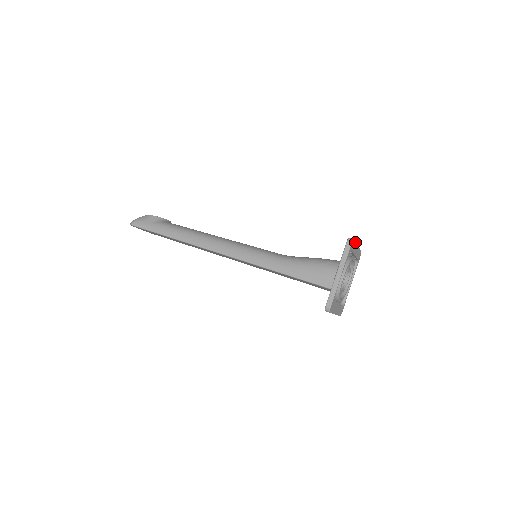
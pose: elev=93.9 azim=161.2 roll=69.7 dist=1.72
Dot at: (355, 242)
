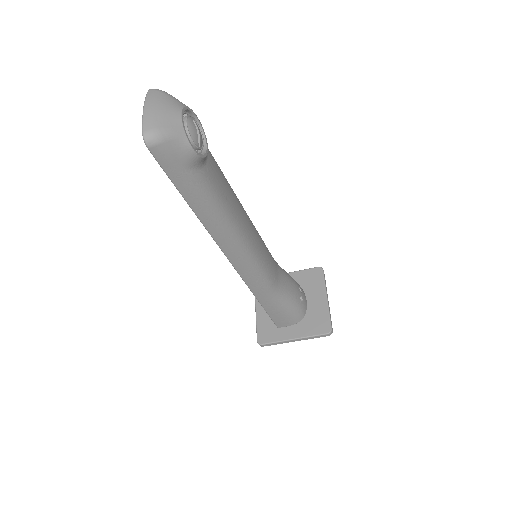
Dot at: (330, 318)
